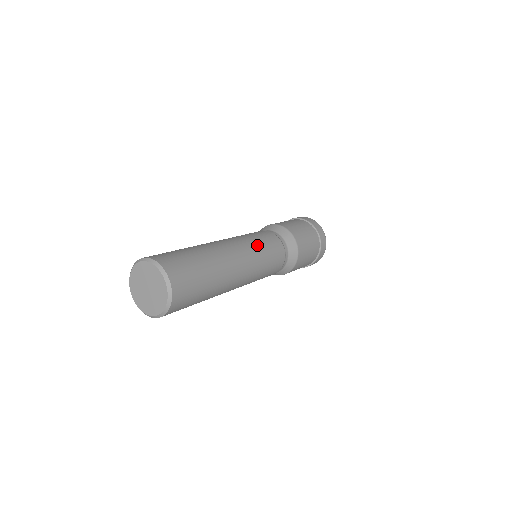
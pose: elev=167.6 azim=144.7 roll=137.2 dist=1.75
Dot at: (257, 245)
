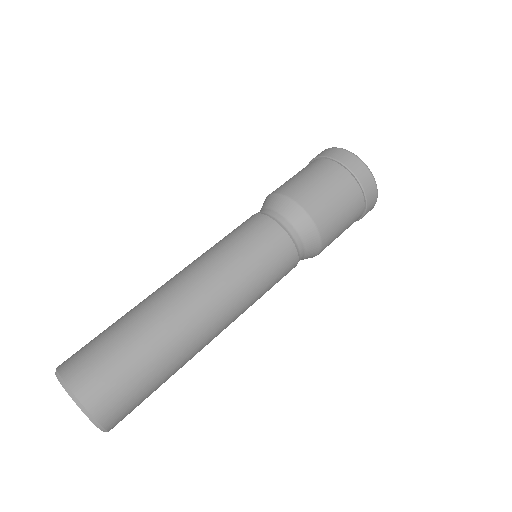
Dot at: (258, 297)
